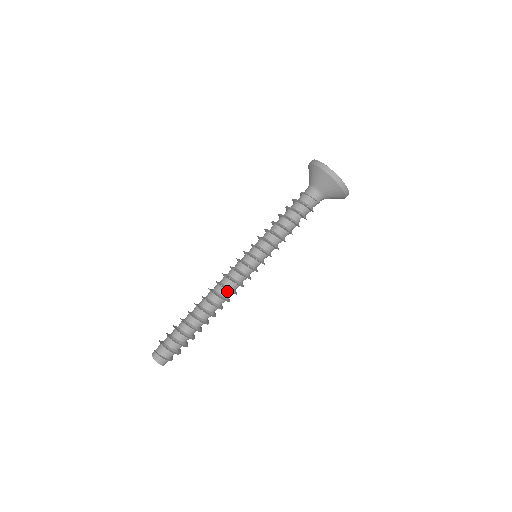
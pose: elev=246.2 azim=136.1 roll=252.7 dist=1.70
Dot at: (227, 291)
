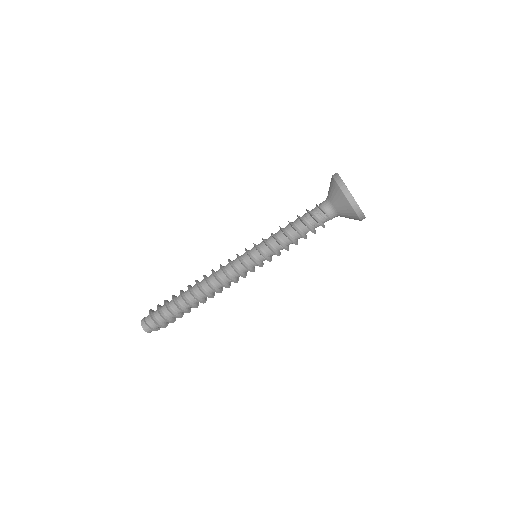
Dot at: (220, 284)
